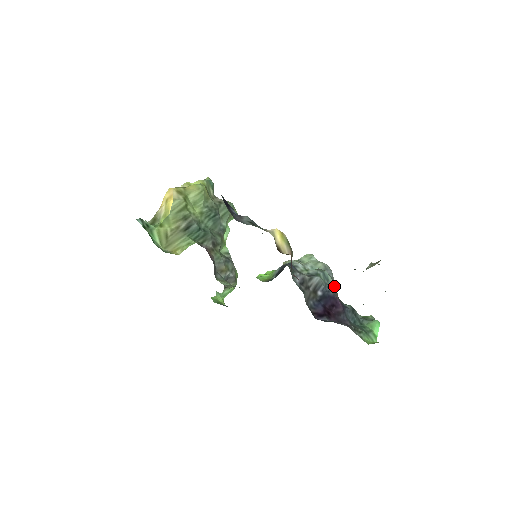
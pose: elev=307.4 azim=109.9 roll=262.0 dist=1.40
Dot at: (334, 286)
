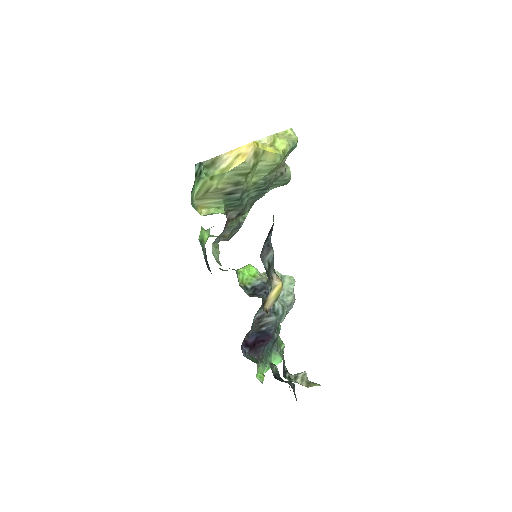
Dot at: occluded
